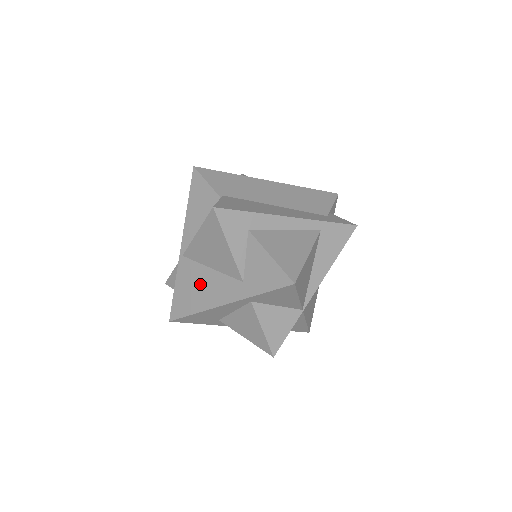
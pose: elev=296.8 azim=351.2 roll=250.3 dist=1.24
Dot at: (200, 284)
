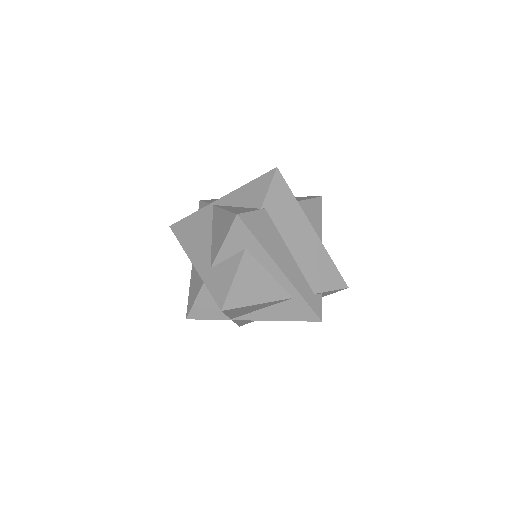
Dot at: (199, 234)
